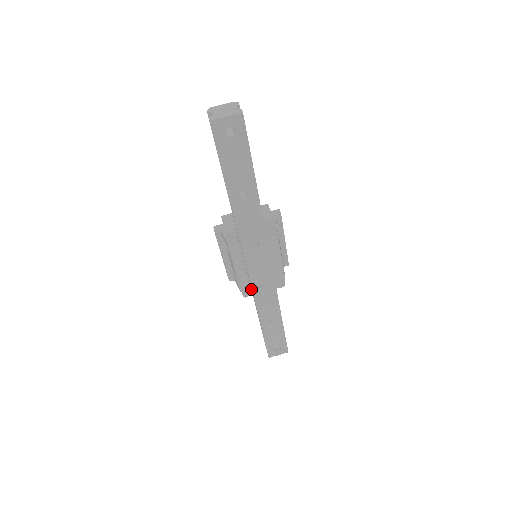
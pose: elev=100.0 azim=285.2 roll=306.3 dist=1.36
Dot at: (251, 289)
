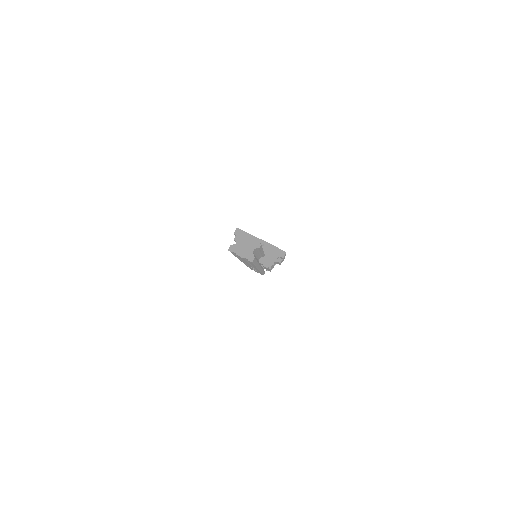
Dot at: occluded
